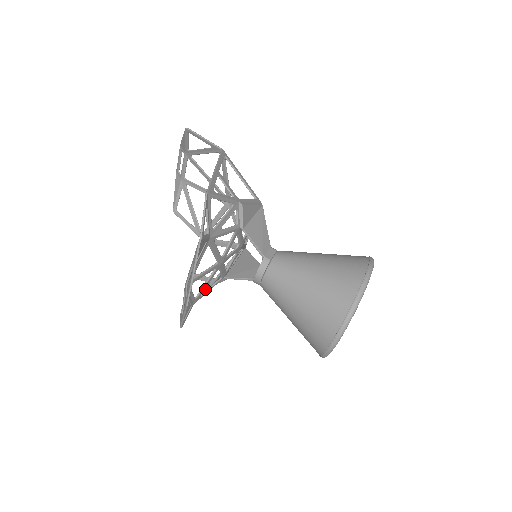
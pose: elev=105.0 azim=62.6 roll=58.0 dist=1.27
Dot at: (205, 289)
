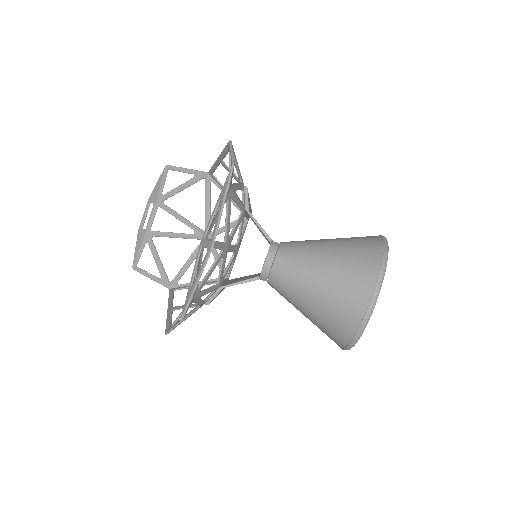
Dot at: (192, 310)
